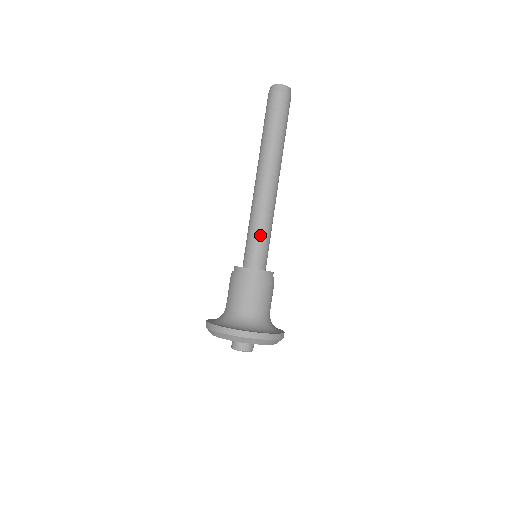
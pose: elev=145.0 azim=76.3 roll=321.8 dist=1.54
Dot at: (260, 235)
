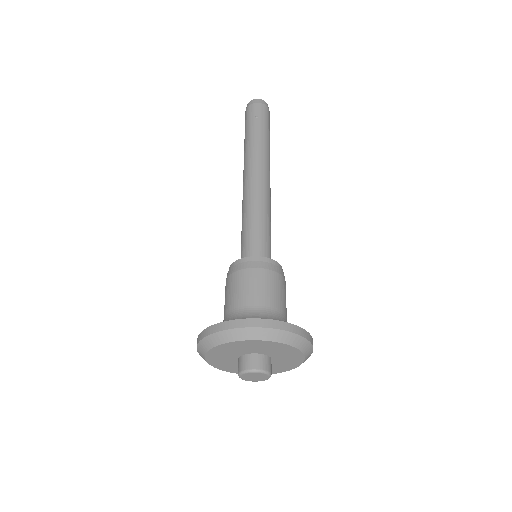
Dot at: (260, 226)
